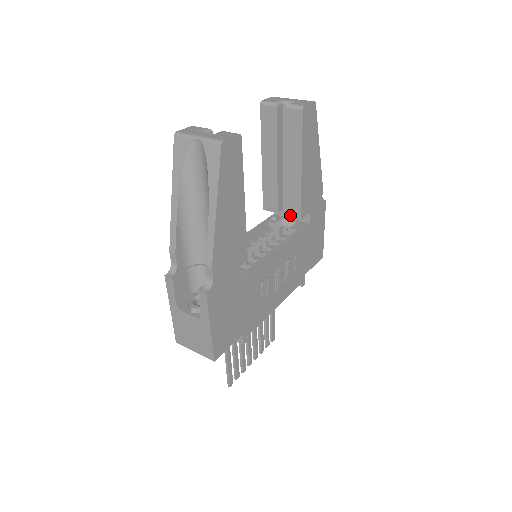
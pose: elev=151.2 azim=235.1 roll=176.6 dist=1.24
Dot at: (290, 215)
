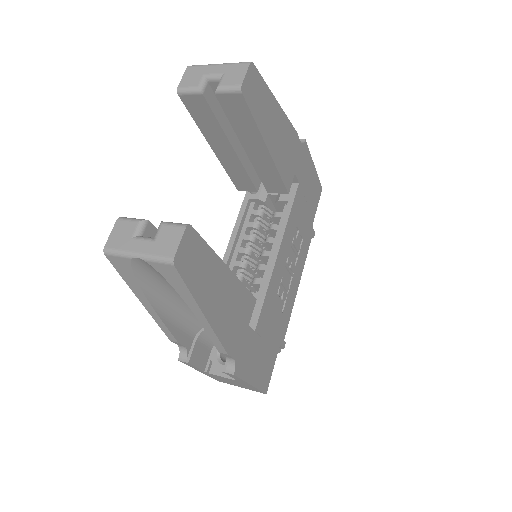
Dot at: (274, 192)
